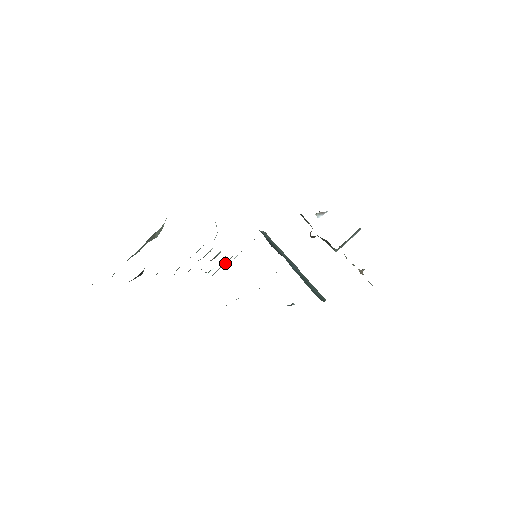
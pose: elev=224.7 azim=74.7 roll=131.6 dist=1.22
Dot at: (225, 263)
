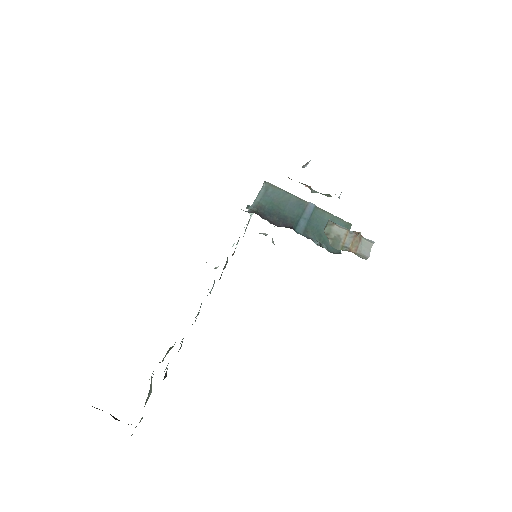
Dot at: (246, 228)
